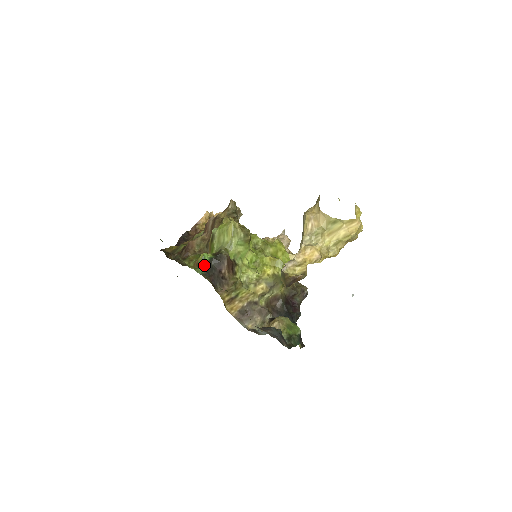
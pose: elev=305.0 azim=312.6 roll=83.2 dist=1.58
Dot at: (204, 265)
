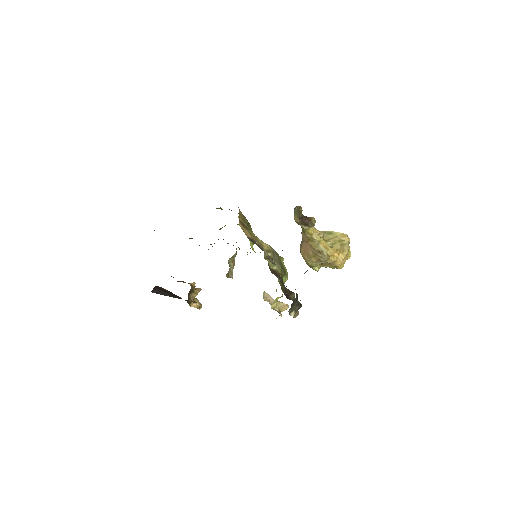
Dot at: (221, 209)
